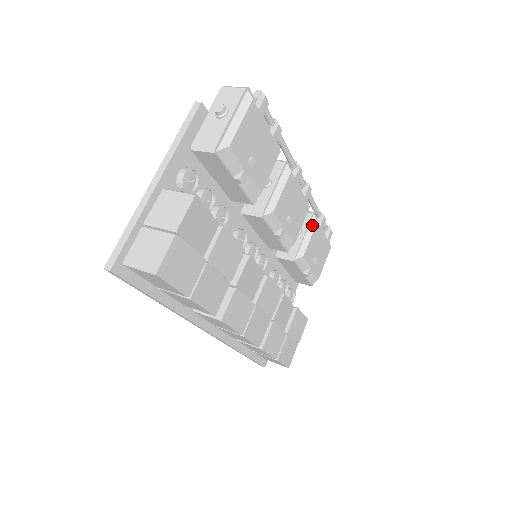
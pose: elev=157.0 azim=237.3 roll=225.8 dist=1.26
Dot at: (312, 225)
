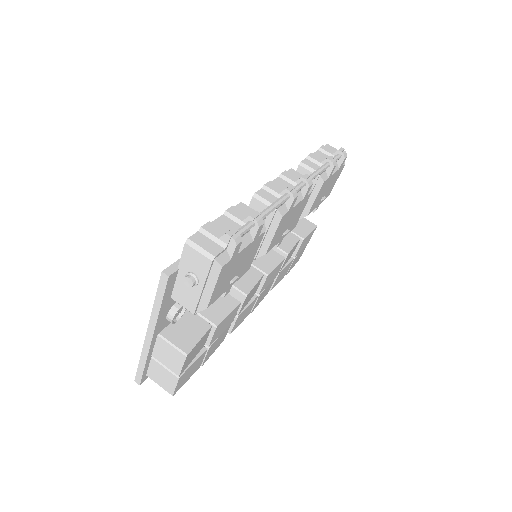
Dot at: (317, 187)
